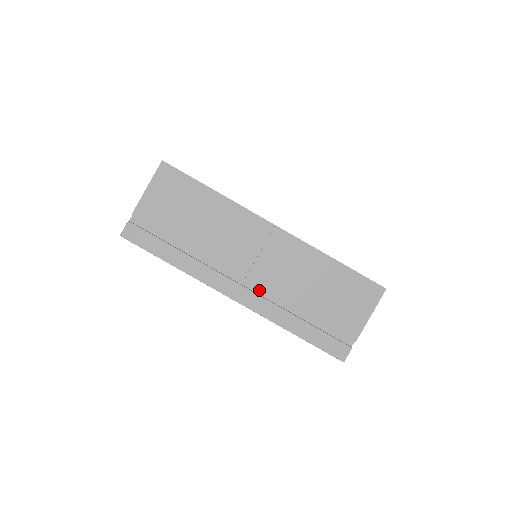
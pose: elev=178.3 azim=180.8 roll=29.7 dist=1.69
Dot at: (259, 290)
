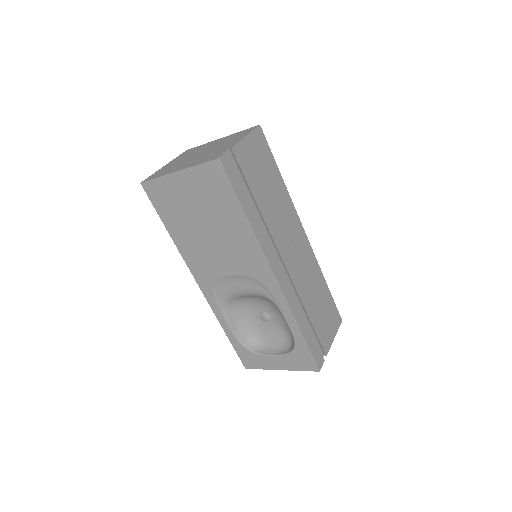
Dot at: occluded
